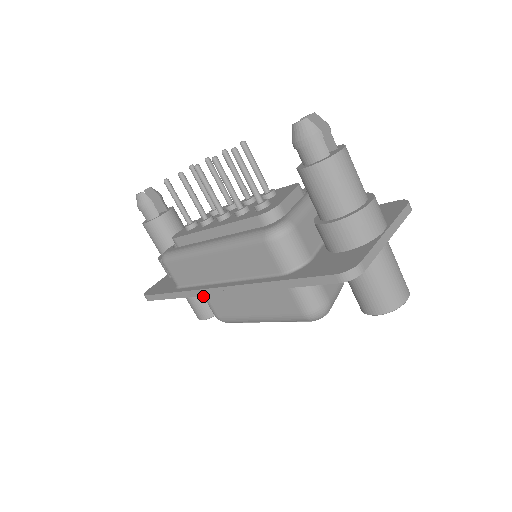
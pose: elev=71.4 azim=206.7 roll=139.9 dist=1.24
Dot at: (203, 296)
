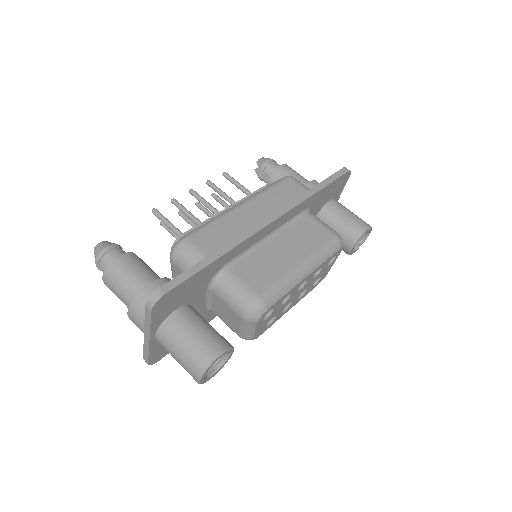
Dot at: (231, 281)
